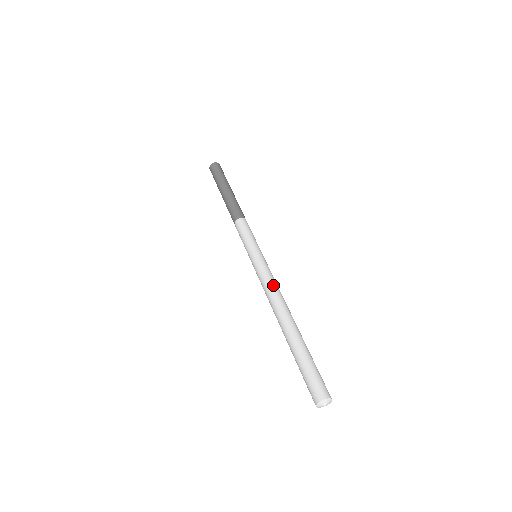
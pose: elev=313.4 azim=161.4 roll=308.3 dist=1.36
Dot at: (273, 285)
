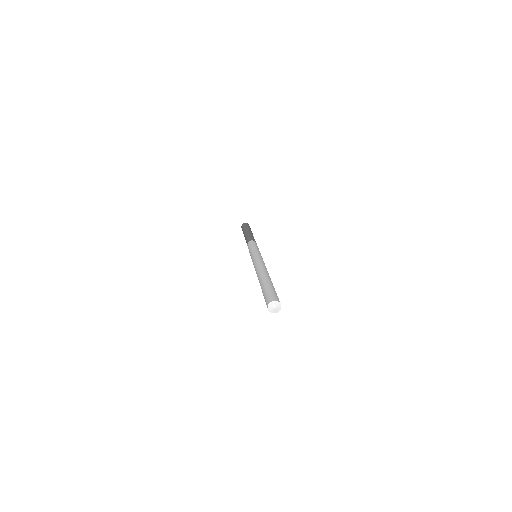
Dot at: (261, 262)
